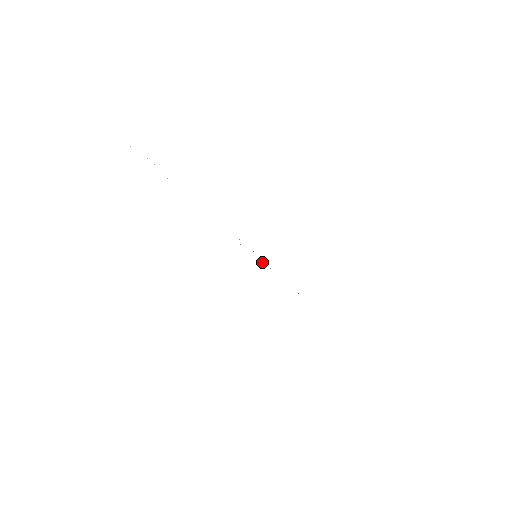
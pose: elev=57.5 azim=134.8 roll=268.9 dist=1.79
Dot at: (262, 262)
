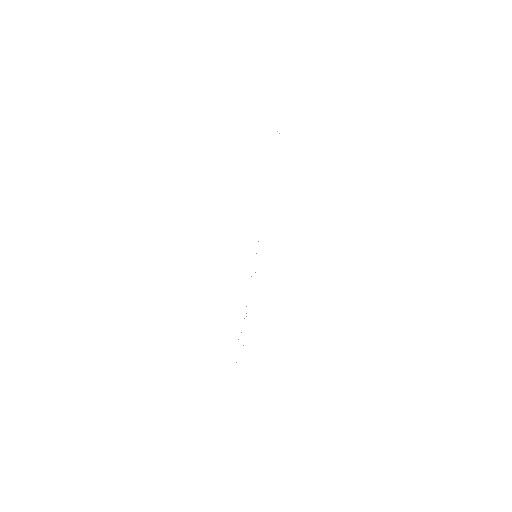
Dot at: occluded
